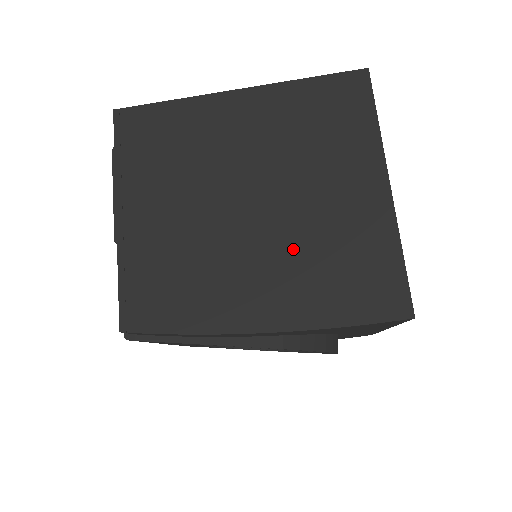
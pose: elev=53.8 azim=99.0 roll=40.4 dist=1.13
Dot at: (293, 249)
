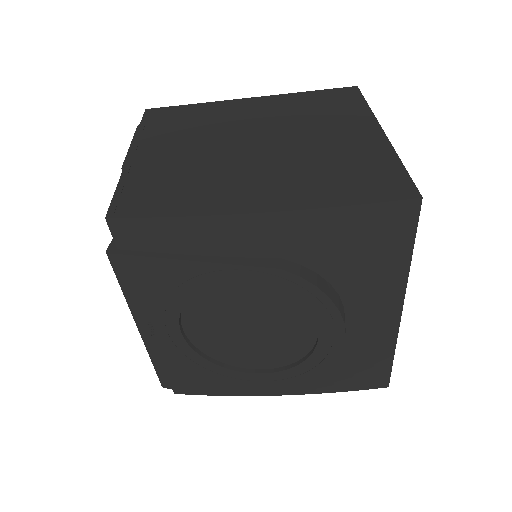
Dot at: (294, 164)
